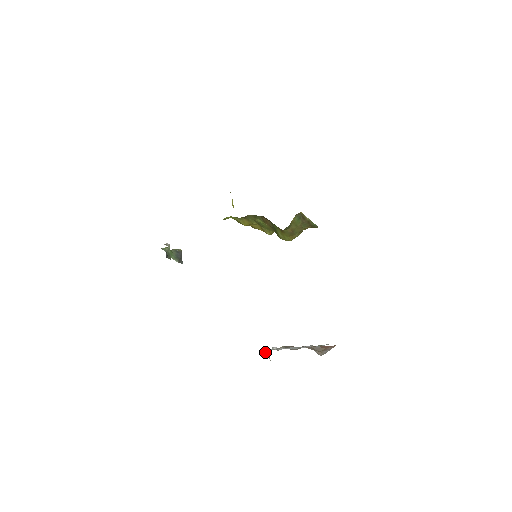
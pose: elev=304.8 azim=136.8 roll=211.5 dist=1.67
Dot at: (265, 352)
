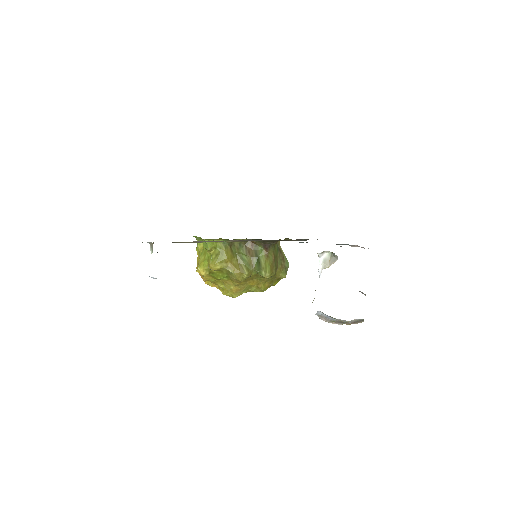
Dot at: (326, 256)
